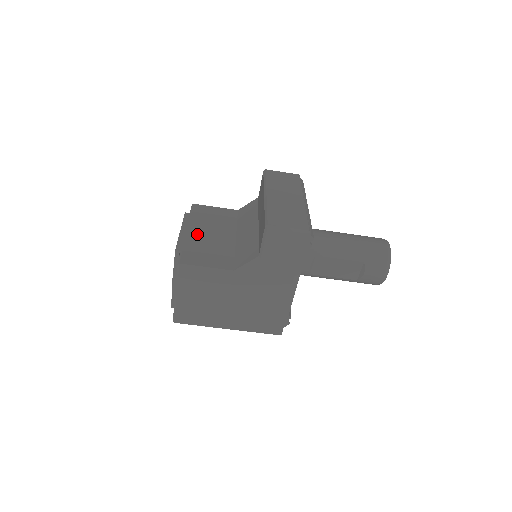
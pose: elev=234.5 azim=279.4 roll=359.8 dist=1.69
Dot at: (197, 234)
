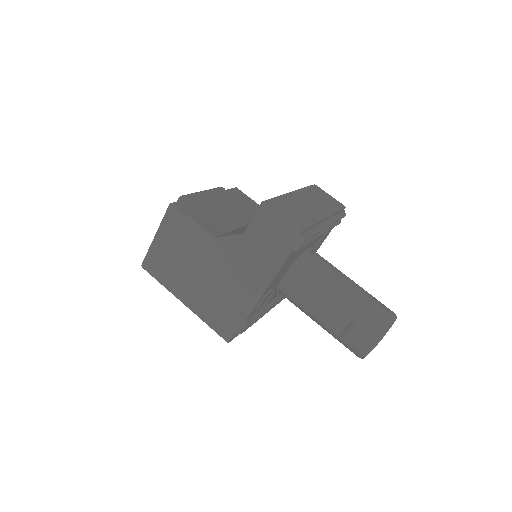
Dot at: (213, 201)
